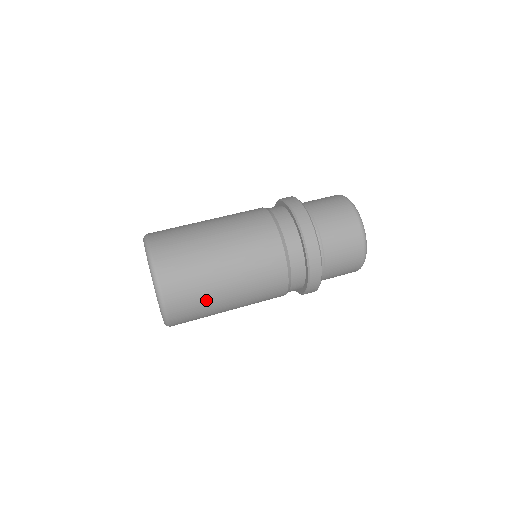
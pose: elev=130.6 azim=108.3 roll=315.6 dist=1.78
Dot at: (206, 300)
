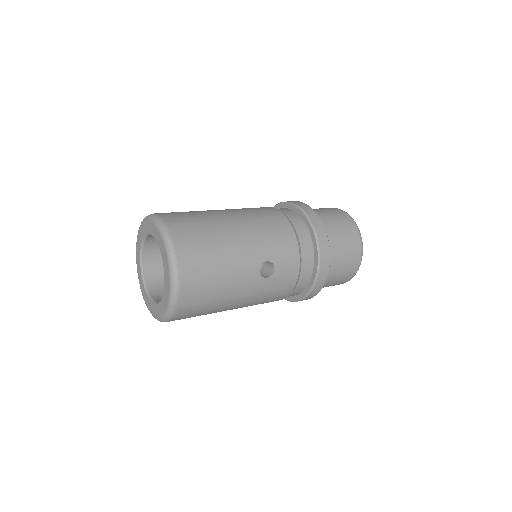
Dot at: (209, 224)
